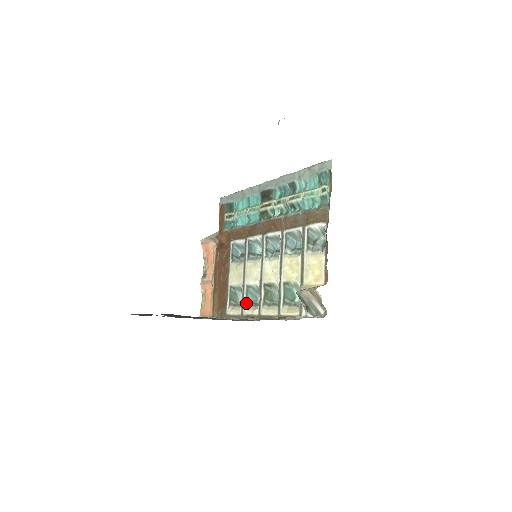
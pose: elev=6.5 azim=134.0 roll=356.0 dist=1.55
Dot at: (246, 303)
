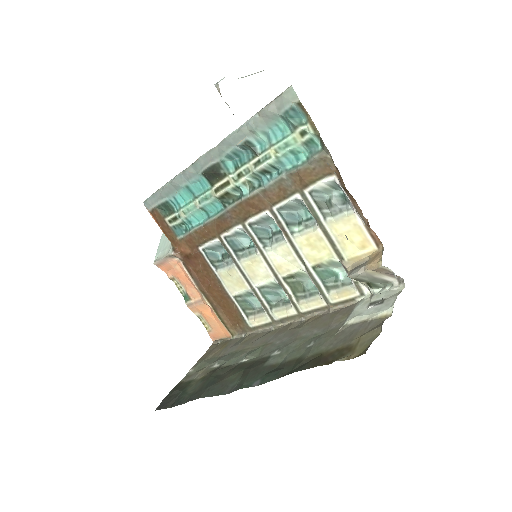
Dot at: (270, 307)
